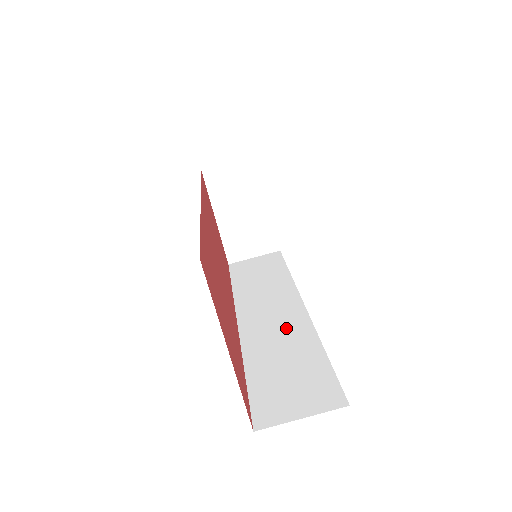
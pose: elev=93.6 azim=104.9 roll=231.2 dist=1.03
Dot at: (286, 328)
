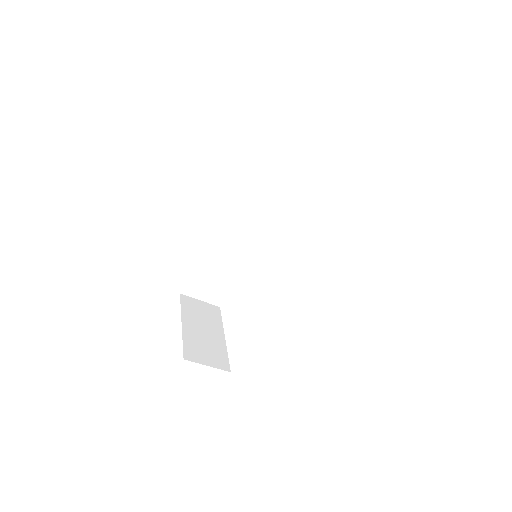
Dot at: (243, 249)
